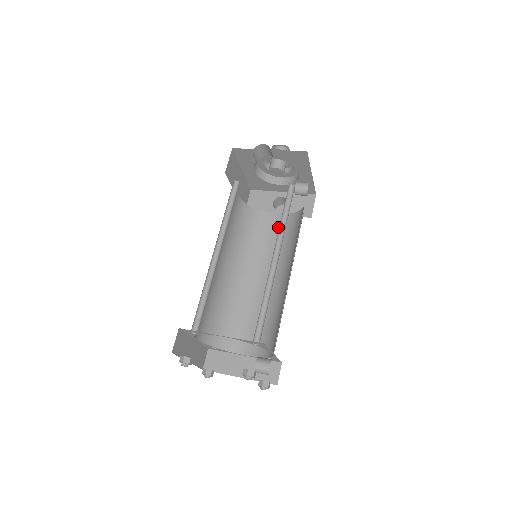
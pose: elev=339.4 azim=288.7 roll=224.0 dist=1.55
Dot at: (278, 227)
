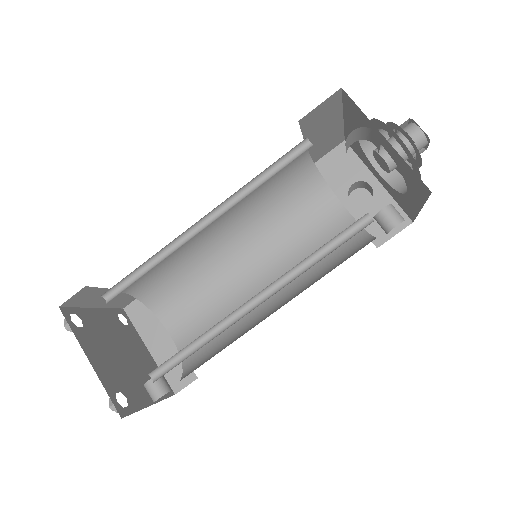
Dot at: (329, 224)
